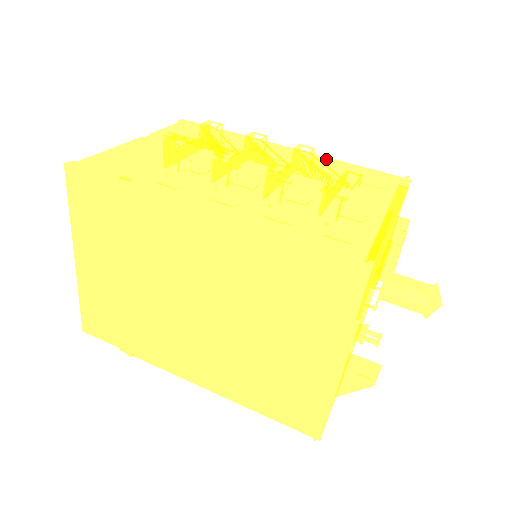
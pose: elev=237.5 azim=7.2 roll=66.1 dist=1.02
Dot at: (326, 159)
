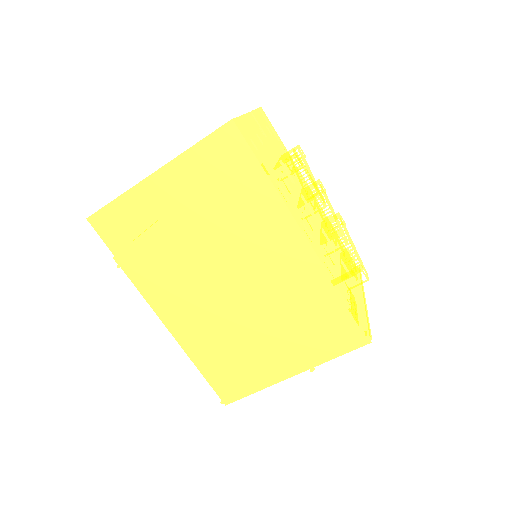
Dot at: occluded
